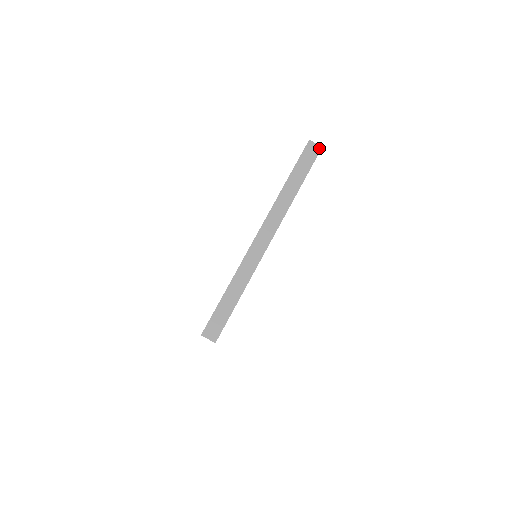
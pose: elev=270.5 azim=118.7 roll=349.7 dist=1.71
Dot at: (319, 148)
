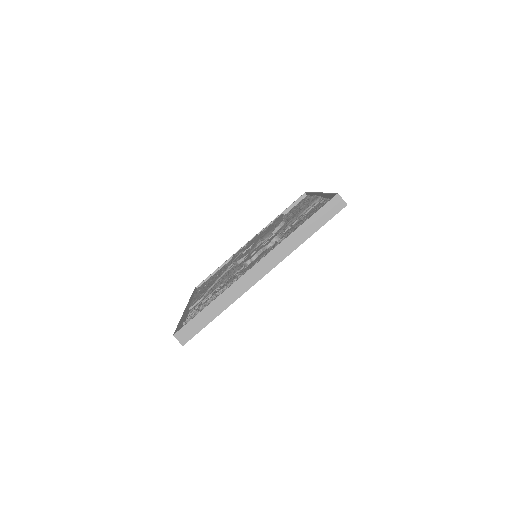
Dot at: (344, 205)
